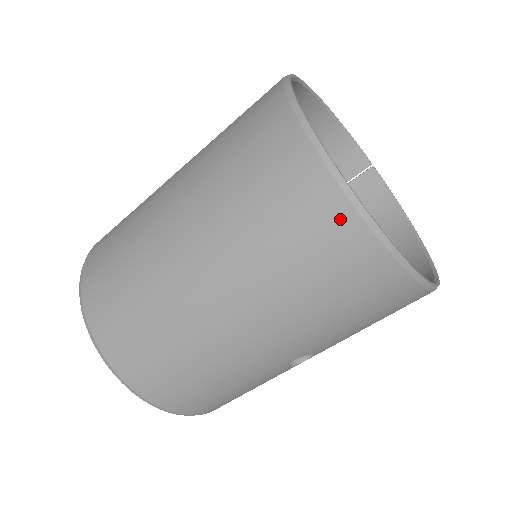
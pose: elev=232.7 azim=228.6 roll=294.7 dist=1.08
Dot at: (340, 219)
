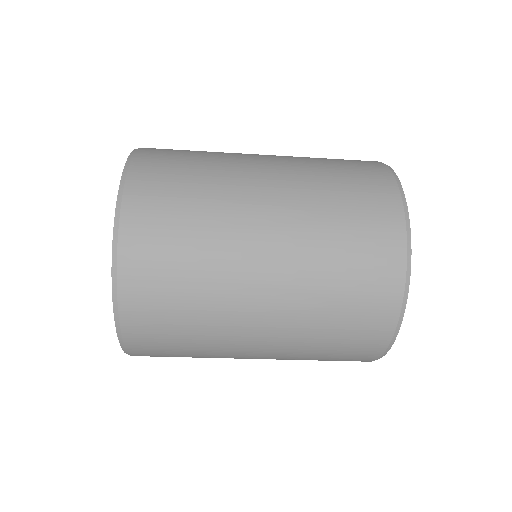
Dot at: occluded
